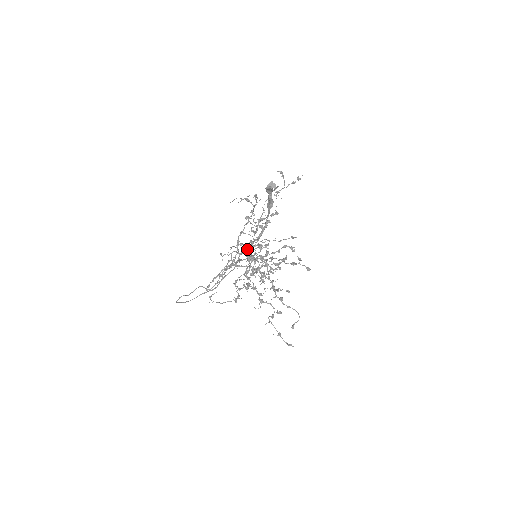
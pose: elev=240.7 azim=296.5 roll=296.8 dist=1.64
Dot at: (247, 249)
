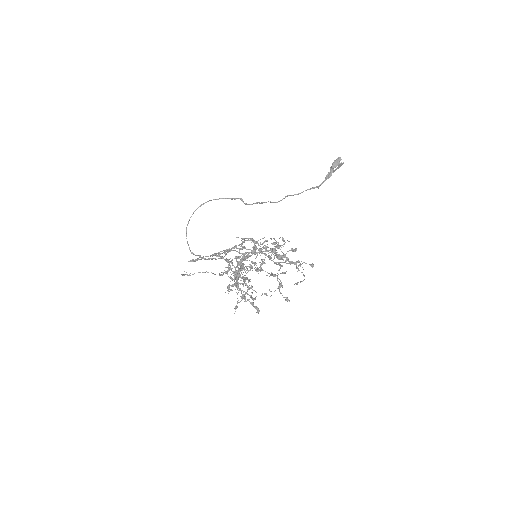
Dot at: occluded
